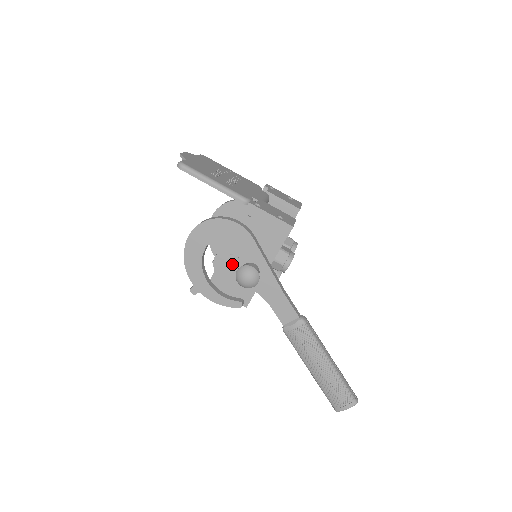
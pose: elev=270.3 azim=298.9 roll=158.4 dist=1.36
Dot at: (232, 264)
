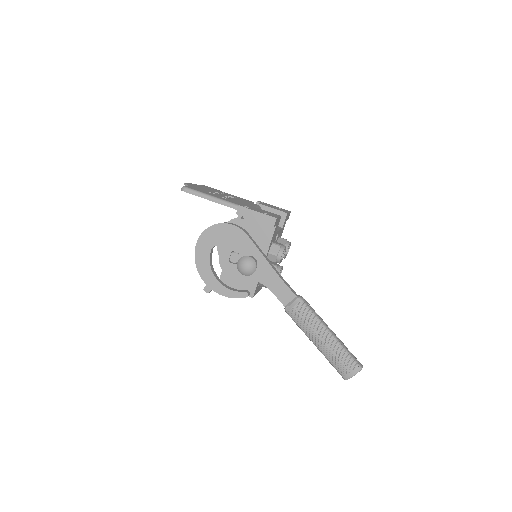
Dot at: (234, 260)
